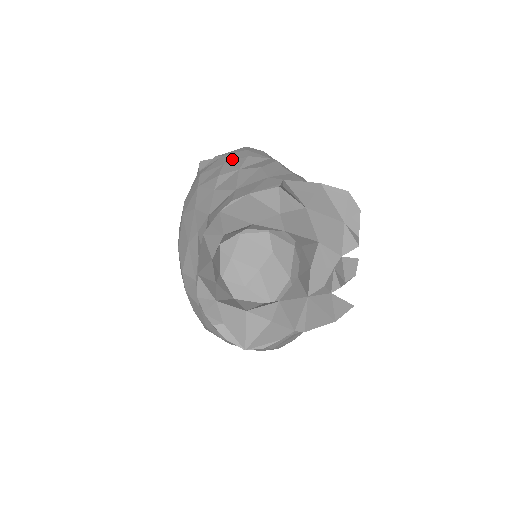
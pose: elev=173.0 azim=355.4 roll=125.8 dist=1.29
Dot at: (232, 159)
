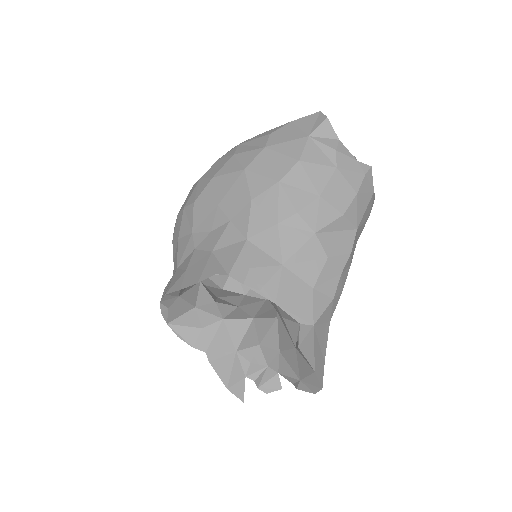
Dot at: (332, 197)
